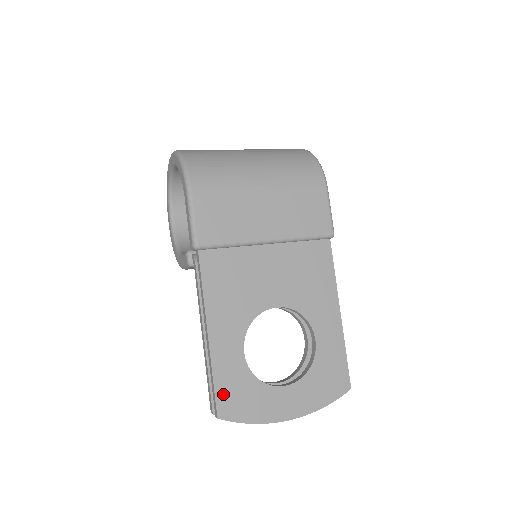
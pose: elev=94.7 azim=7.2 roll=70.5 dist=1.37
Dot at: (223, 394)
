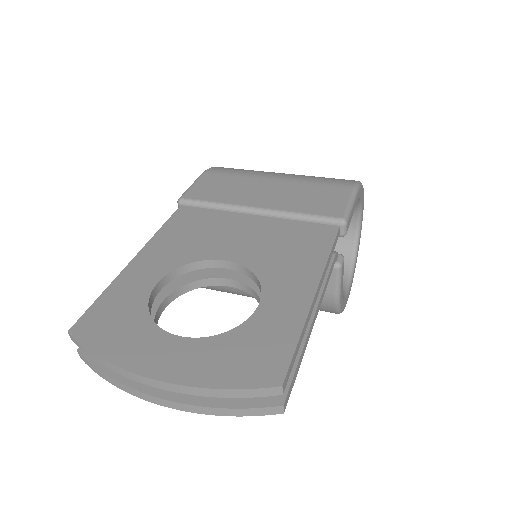
Dot at: (97, 312)
